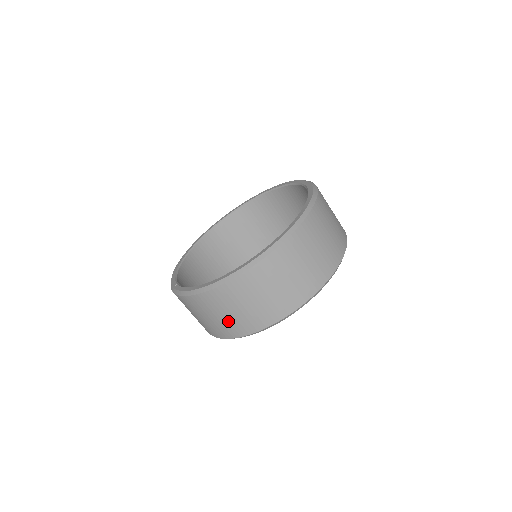
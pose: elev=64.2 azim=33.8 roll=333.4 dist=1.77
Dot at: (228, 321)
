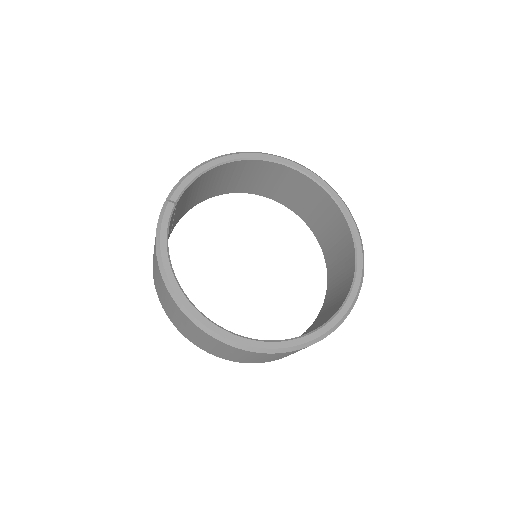
Dot at: (158, 286)
